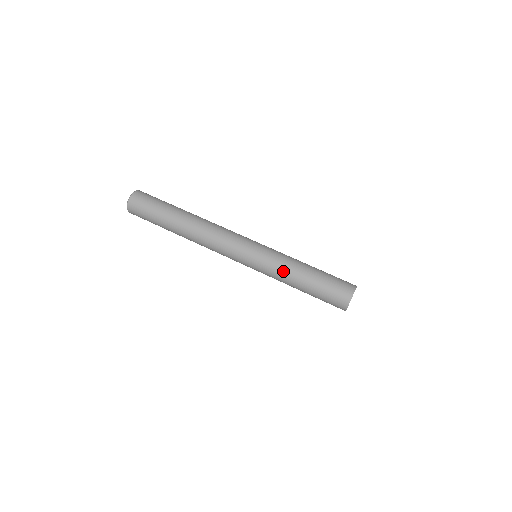
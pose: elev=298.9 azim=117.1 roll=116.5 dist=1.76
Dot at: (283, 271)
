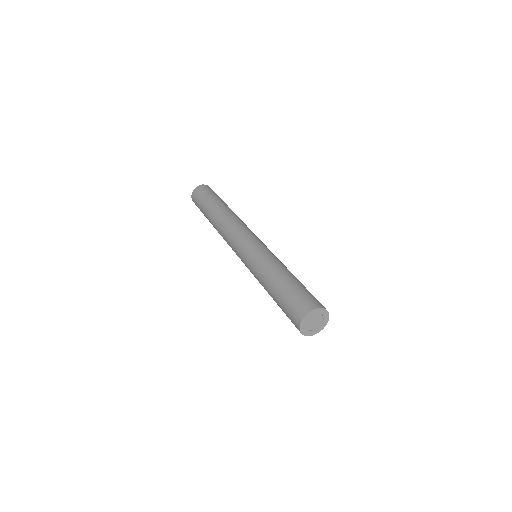
Dot at: (275, 262)
